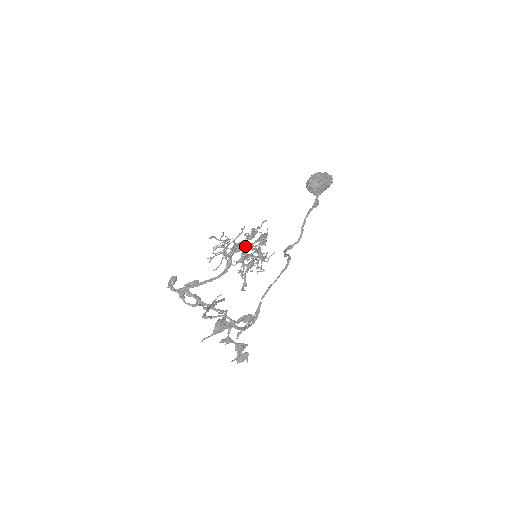
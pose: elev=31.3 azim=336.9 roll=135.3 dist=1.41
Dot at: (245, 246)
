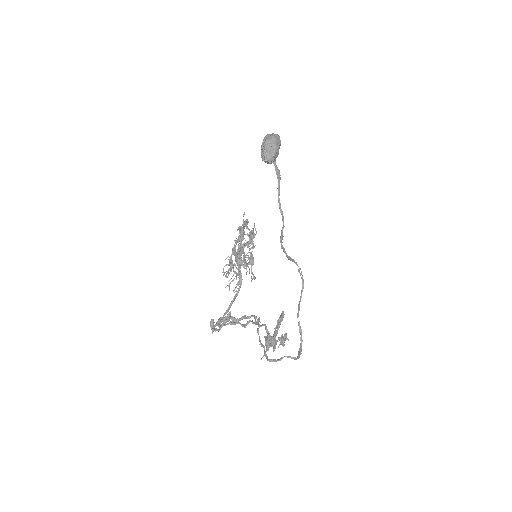
Dot at: occluded
